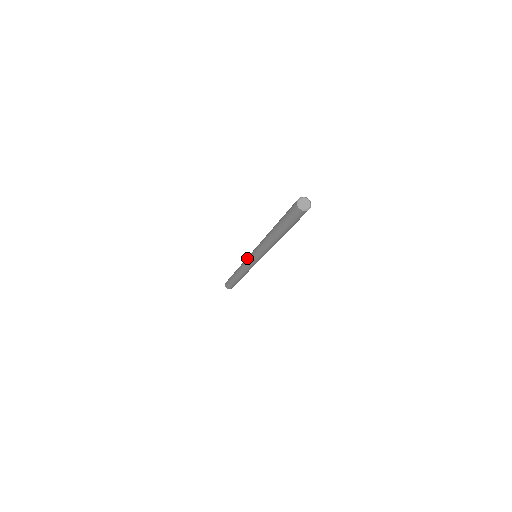
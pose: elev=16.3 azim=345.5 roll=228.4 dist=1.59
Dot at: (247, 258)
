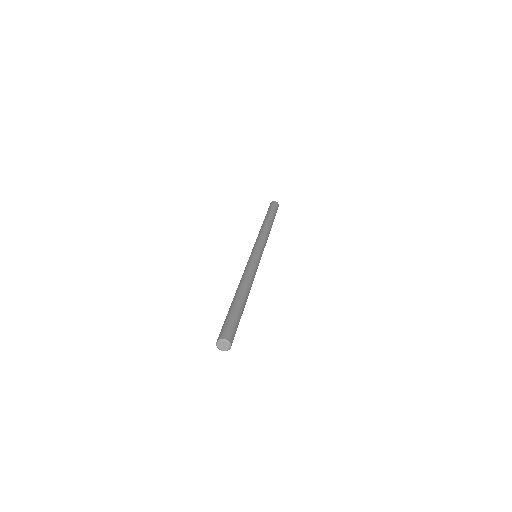
Dot at: occluded
